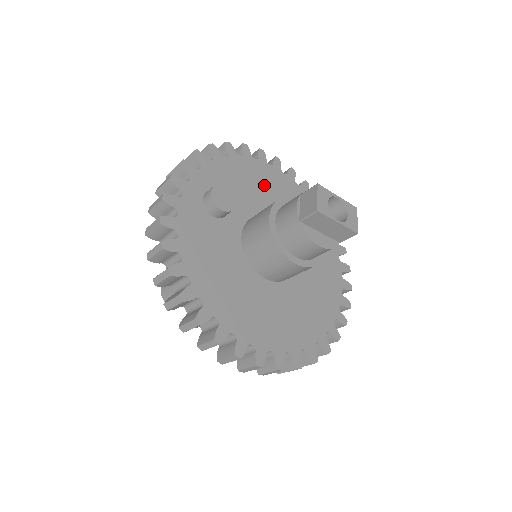
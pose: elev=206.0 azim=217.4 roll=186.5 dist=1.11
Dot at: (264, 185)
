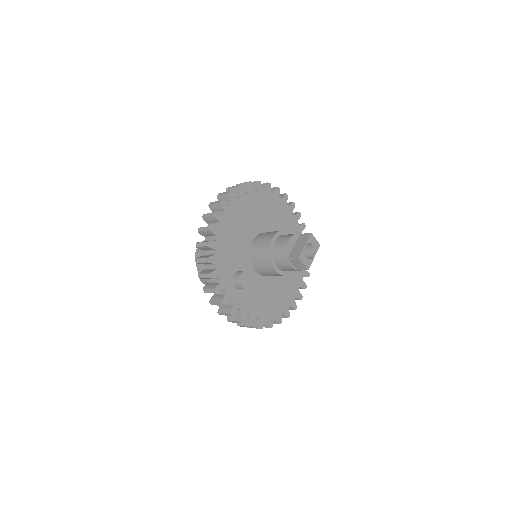
Dot at: (235, 231)
